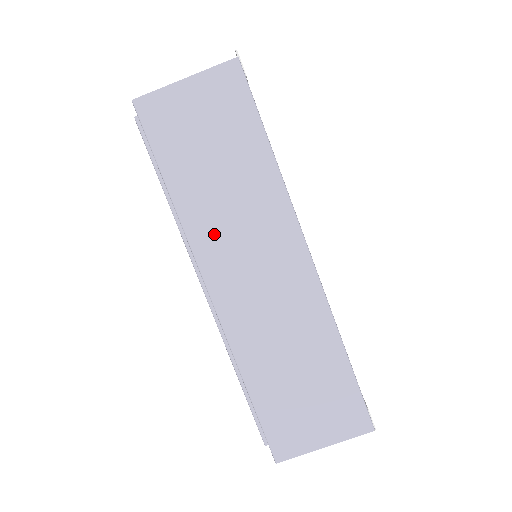
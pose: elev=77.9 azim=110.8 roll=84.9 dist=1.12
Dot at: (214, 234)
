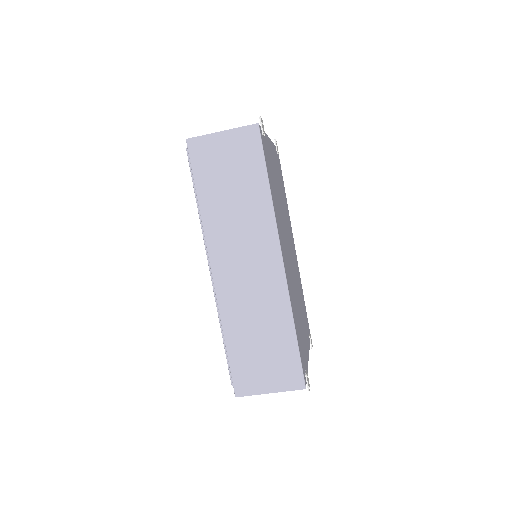
Dot at: (222, 235)
